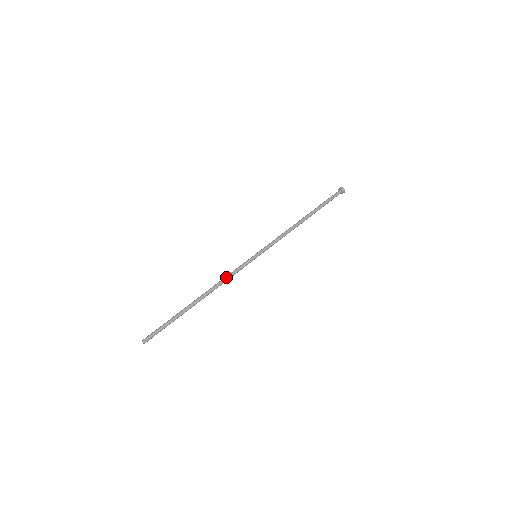
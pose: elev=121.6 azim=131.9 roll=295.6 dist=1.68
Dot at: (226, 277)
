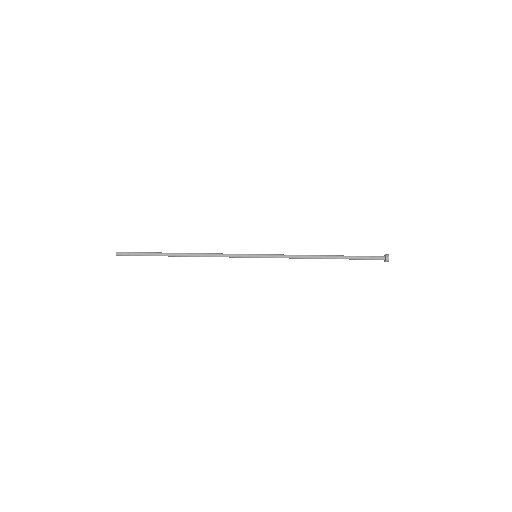
Dot at: (216, 254)
